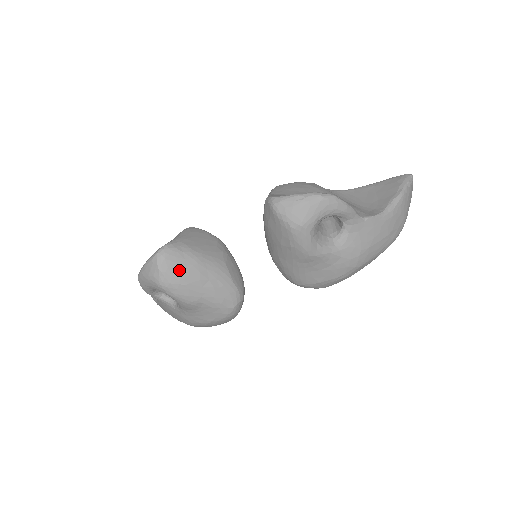
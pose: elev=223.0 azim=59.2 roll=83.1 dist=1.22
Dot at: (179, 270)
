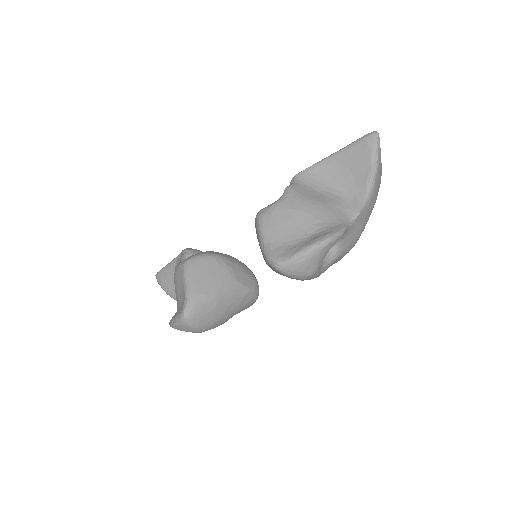
Dot at: (208, 317)
